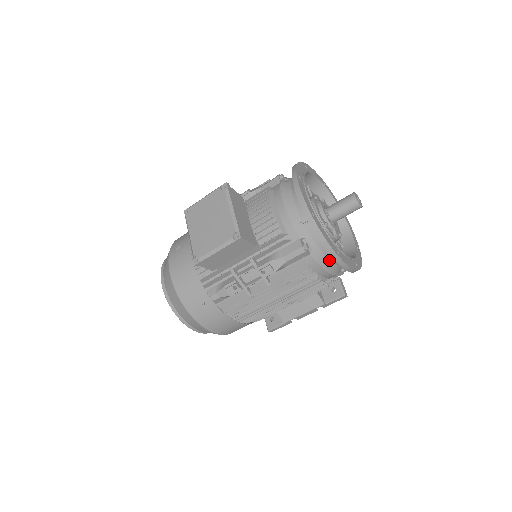
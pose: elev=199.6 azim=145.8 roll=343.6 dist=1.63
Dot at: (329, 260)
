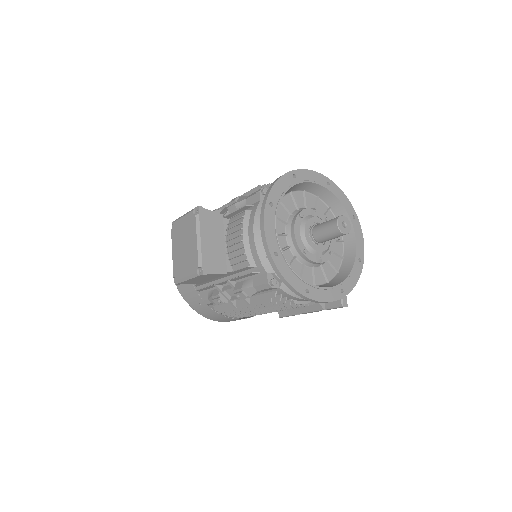
Dot at: occluded
